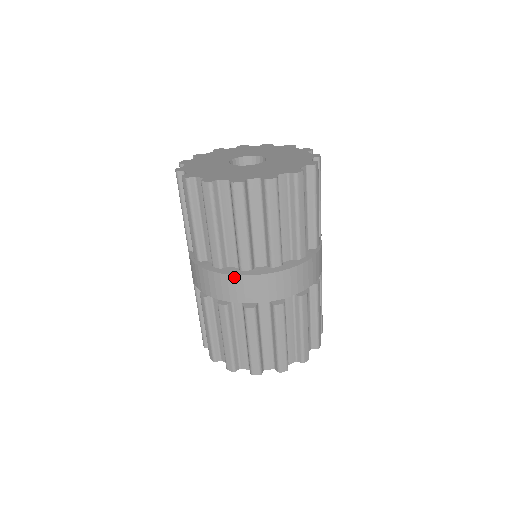
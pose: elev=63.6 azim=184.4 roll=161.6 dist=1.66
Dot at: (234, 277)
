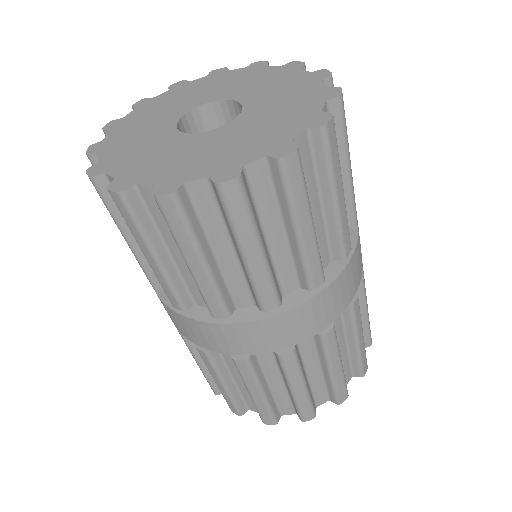
Dot at: (169, 309)
